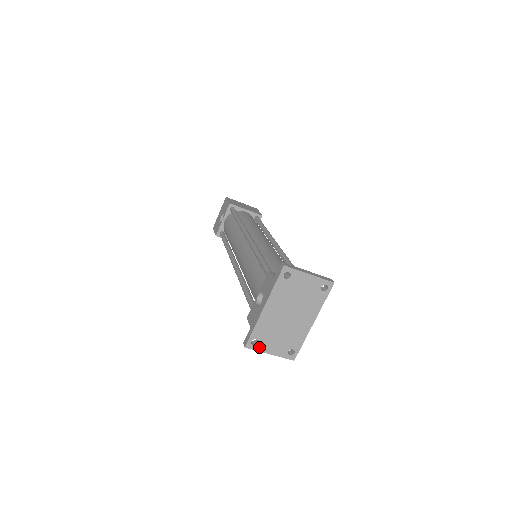
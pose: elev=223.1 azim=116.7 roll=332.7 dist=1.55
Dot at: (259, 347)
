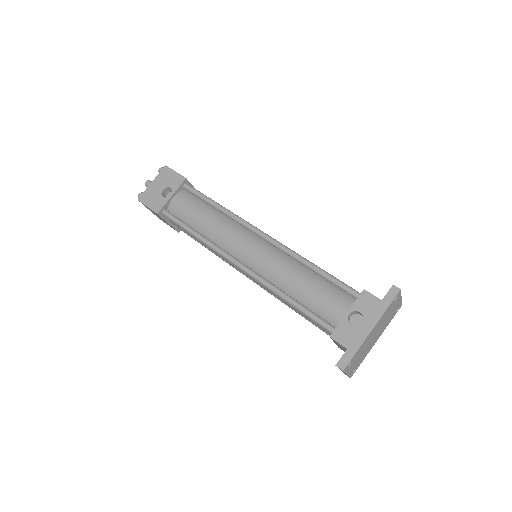
Dot at: (348, 369)
